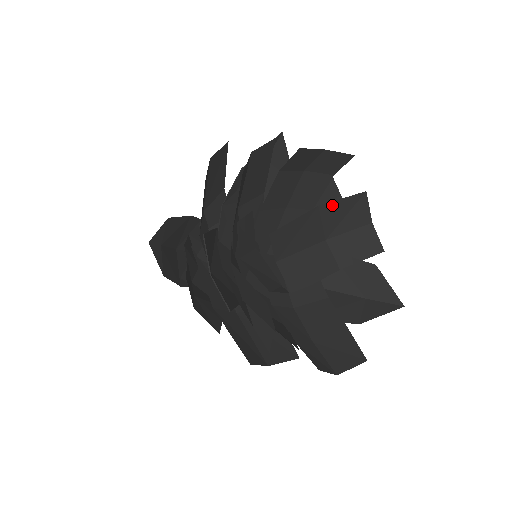
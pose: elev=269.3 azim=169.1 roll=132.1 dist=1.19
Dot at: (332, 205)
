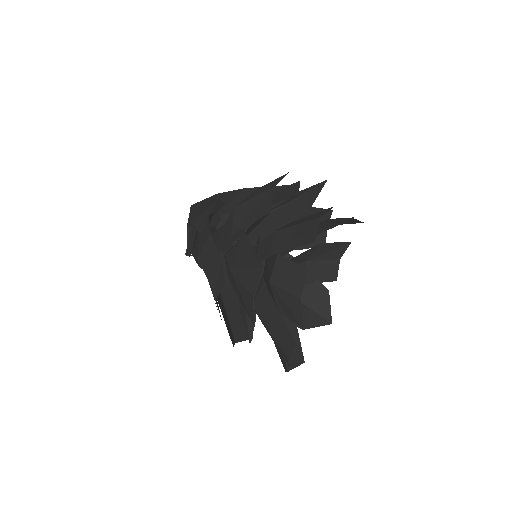
Dot at: (328, 244)
